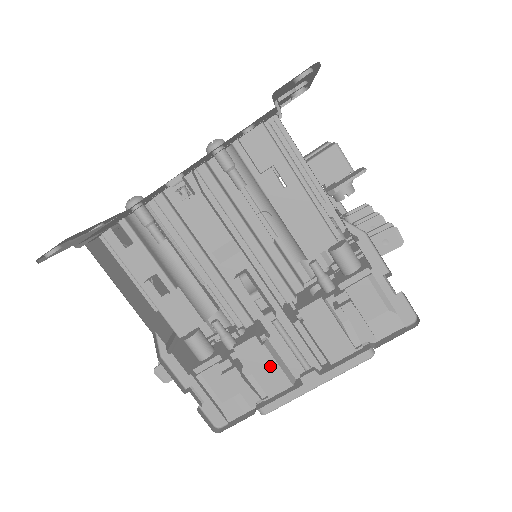
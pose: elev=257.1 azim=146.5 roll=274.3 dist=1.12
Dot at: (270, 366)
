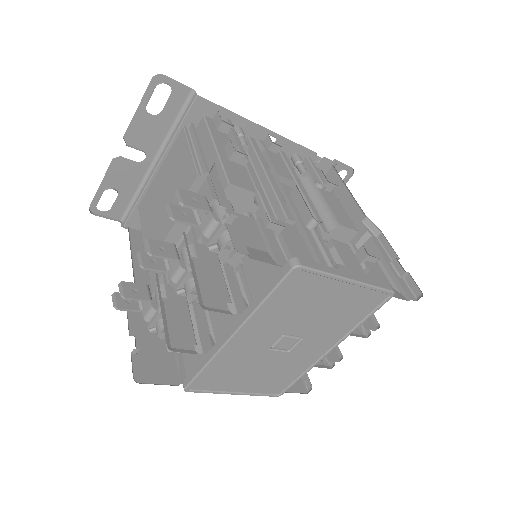
Dot at: (304, 251)
